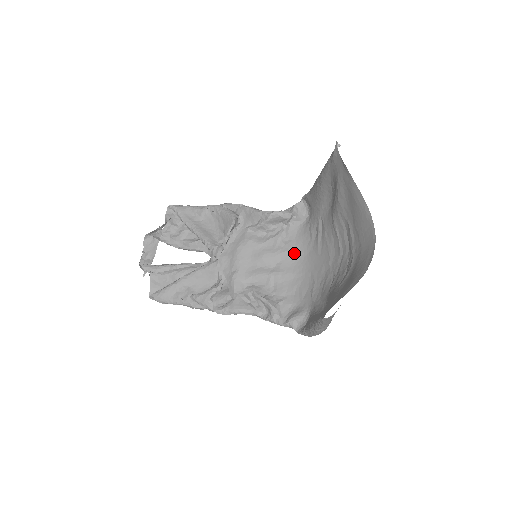
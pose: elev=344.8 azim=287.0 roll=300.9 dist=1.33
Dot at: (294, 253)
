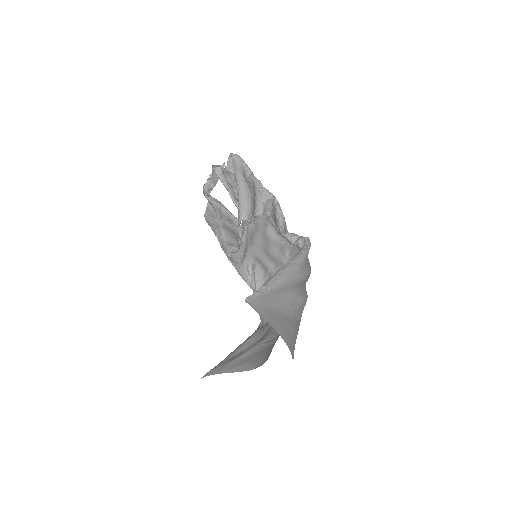
Dot at: occluded
